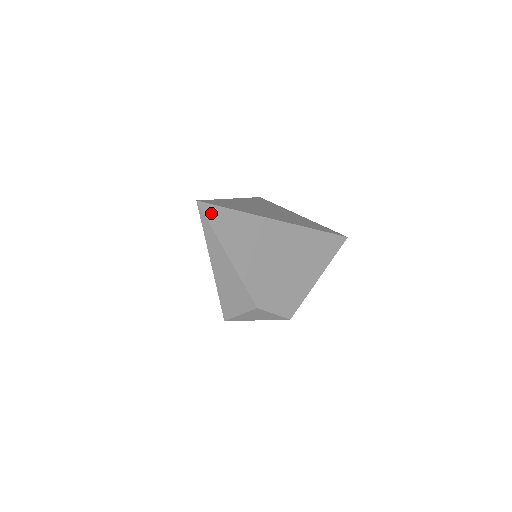
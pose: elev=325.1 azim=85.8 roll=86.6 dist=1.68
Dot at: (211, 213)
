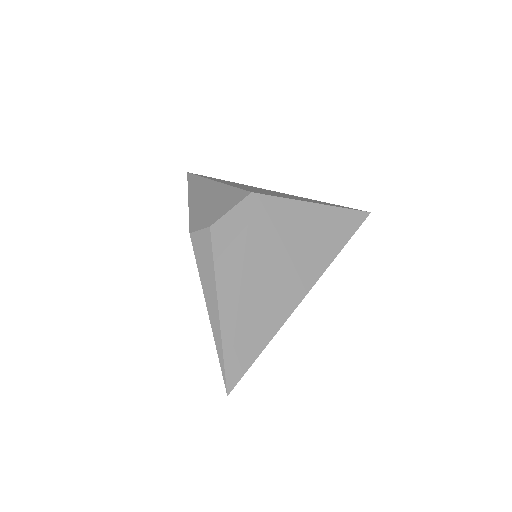
Dot at: occluded
